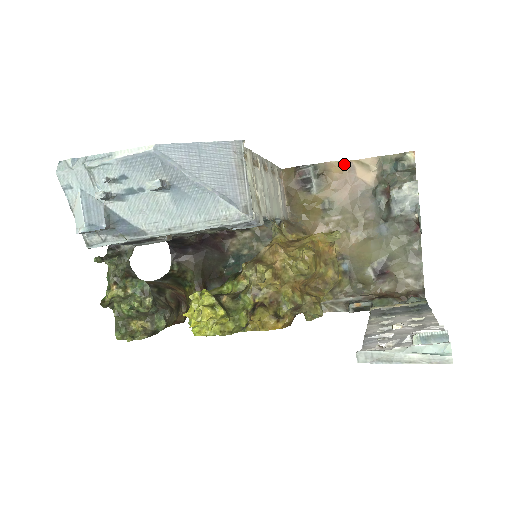
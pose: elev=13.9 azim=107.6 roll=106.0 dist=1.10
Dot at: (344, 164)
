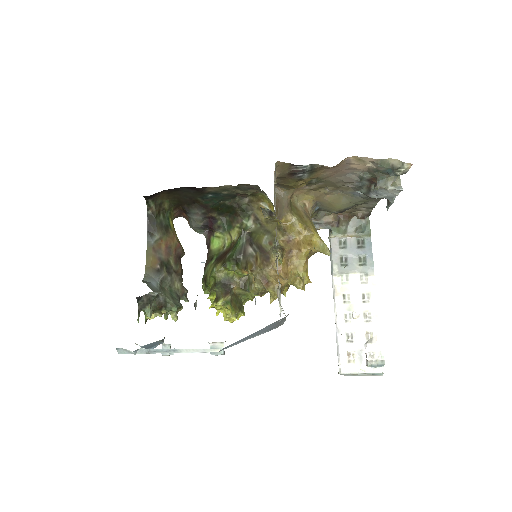
Dot at: (342, 161)
